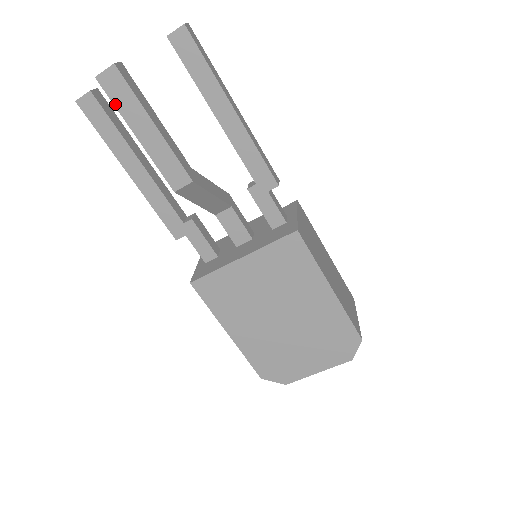
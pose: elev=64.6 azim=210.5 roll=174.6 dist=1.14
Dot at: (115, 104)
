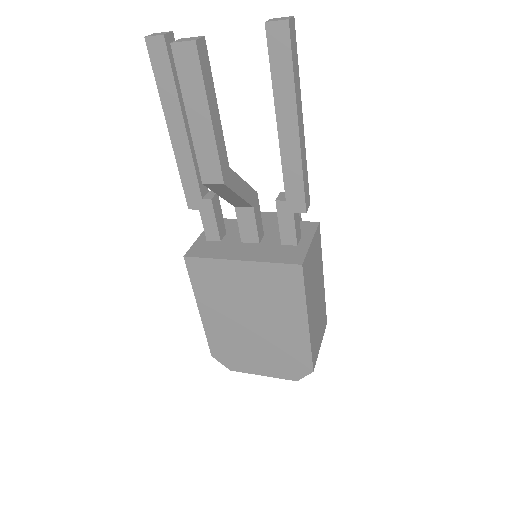
Dot at: (180, 78)
